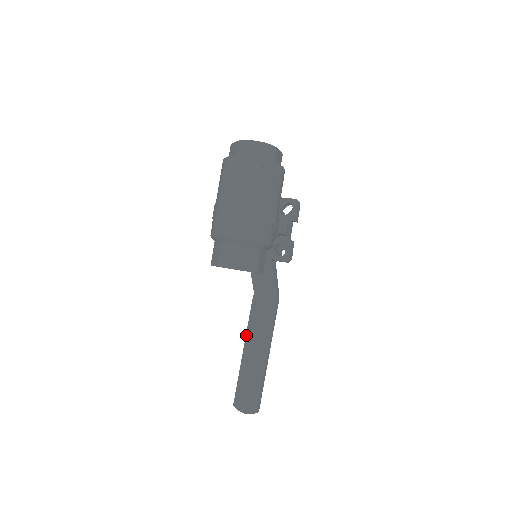
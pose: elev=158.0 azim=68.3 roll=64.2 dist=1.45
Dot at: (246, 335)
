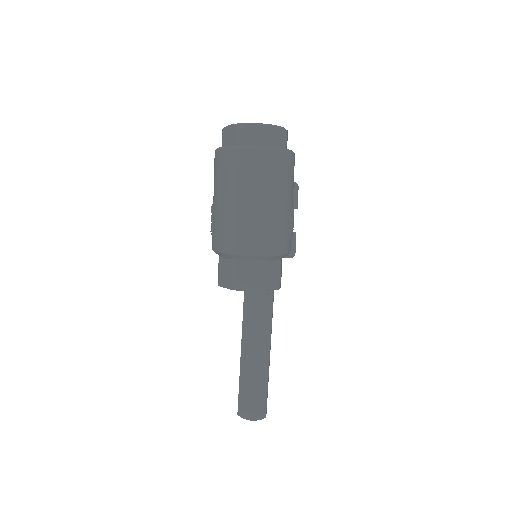
Dot at: (242, 338)
